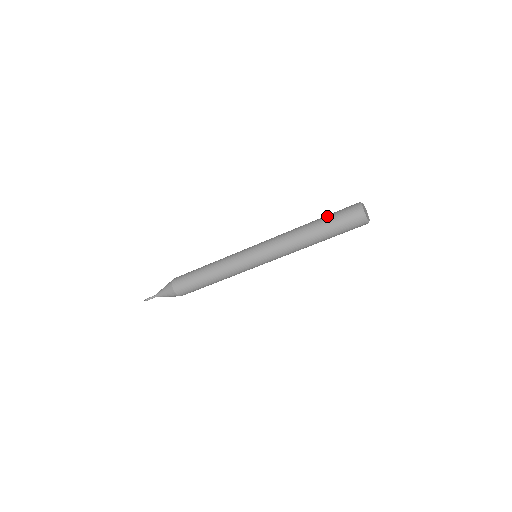
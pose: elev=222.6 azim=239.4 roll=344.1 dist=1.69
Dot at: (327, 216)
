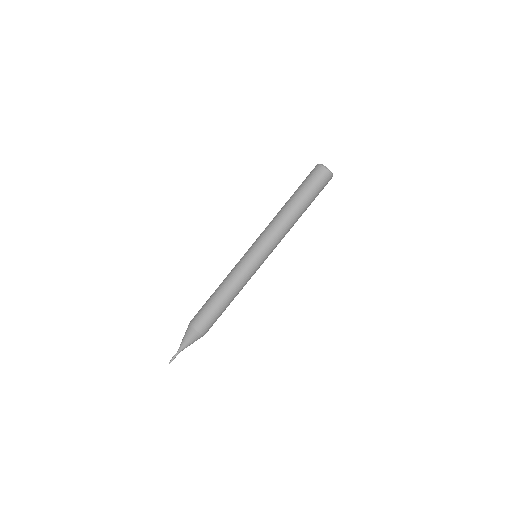
Dot at: (299, 188)
